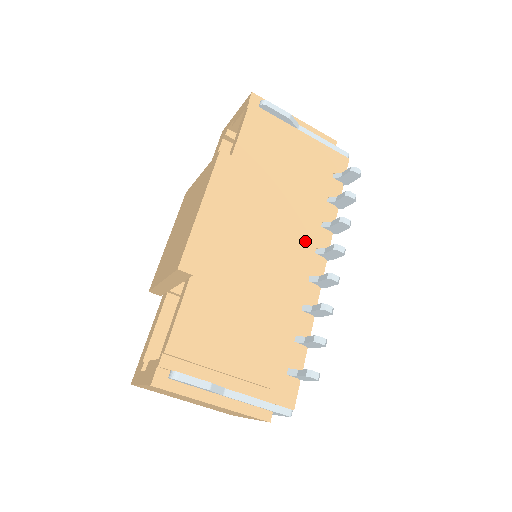
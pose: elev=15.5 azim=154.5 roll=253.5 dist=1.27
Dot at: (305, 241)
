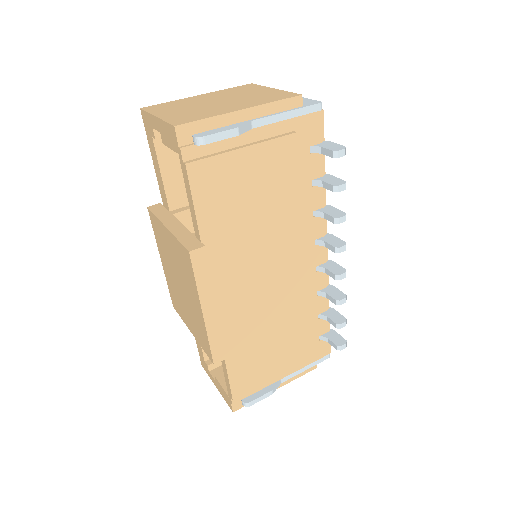
Dot at: (303, 248)
